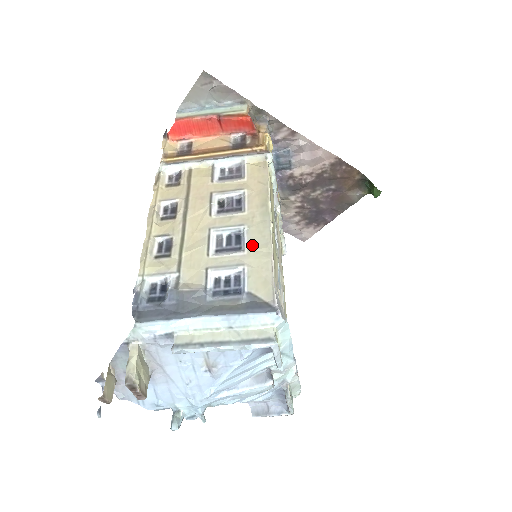
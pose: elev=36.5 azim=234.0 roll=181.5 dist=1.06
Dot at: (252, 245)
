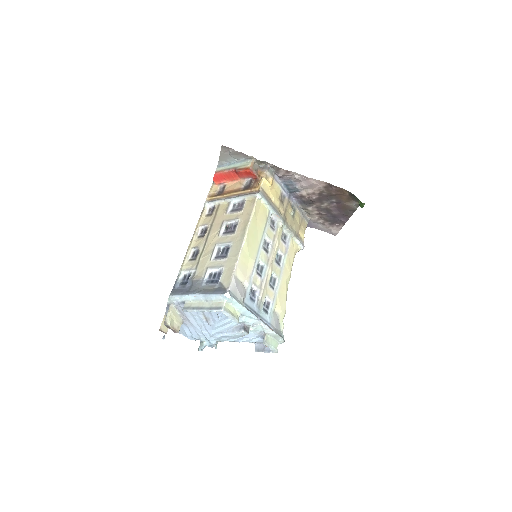
Dot at: (231, 255)
